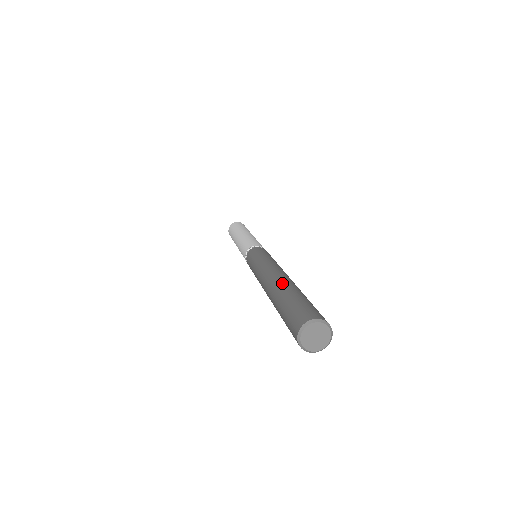
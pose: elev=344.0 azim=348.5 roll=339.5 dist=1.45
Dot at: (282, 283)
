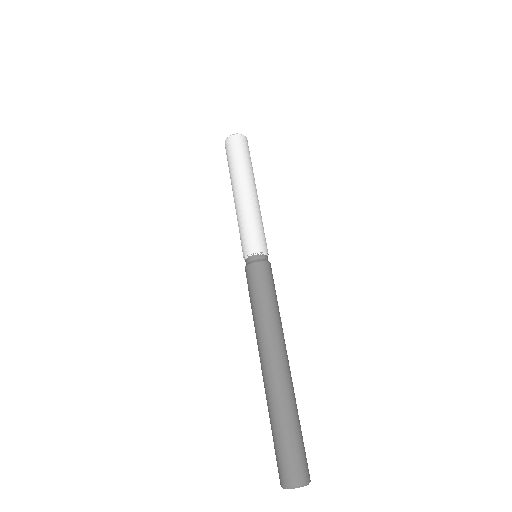
Dot at: (273, 391)
